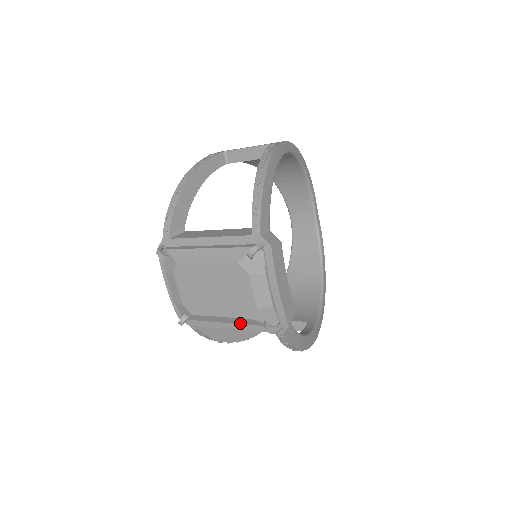
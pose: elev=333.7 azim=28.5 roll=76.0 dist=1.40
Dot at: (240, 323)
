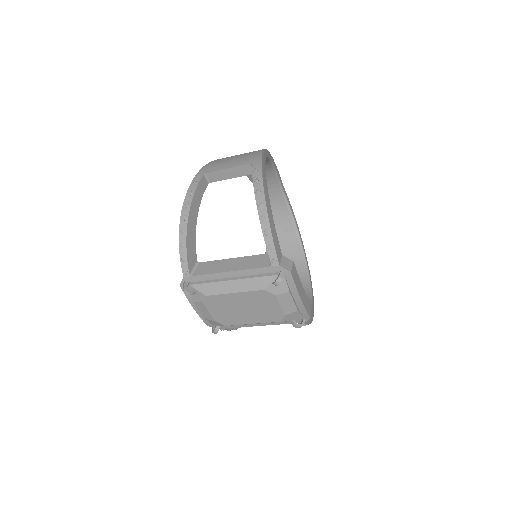
Dot at: (268, 323)
